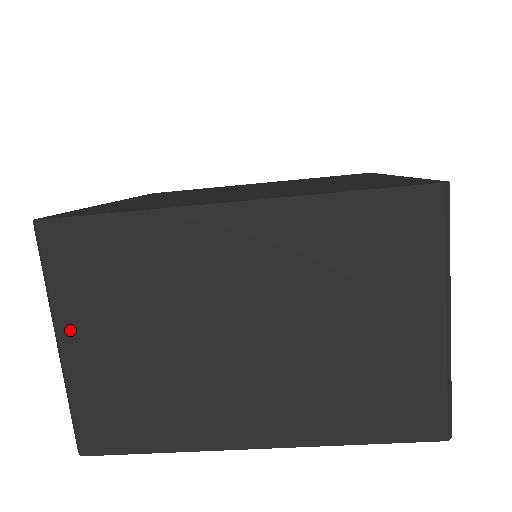
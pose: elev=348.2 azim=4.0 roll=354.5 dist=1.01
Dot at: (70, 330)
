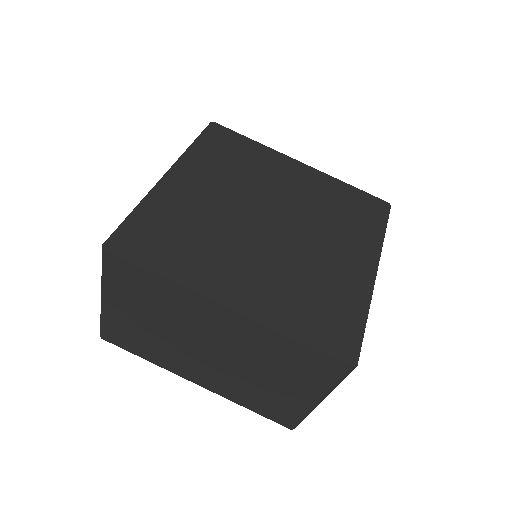
Dot at: (110, 298)
